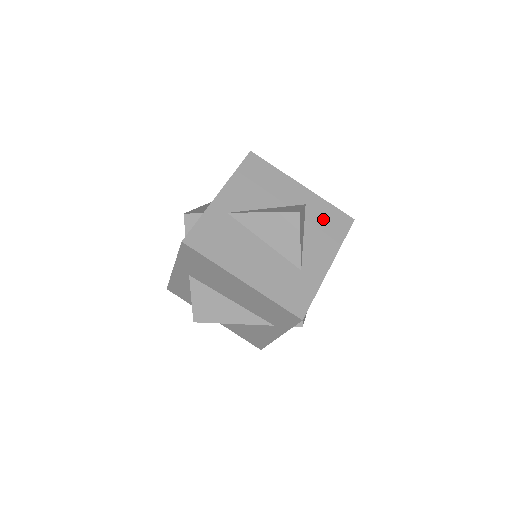
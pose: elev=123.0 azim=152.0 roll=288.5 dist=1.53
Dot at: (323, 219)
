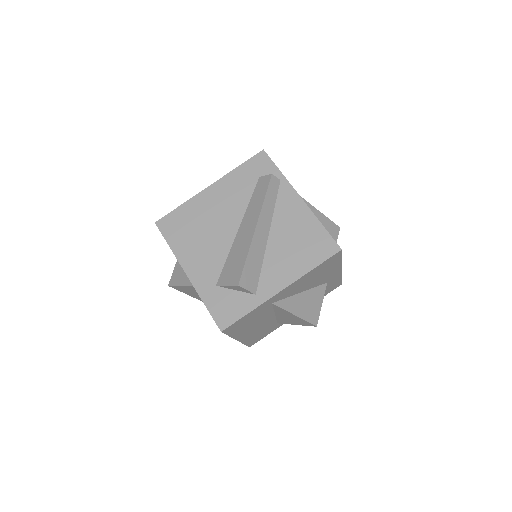
Dot at: occluded
